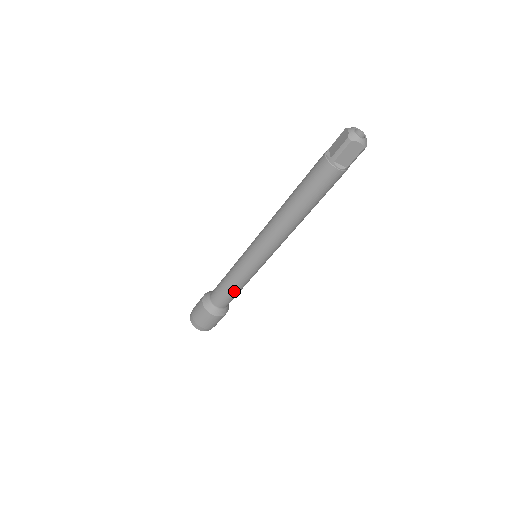
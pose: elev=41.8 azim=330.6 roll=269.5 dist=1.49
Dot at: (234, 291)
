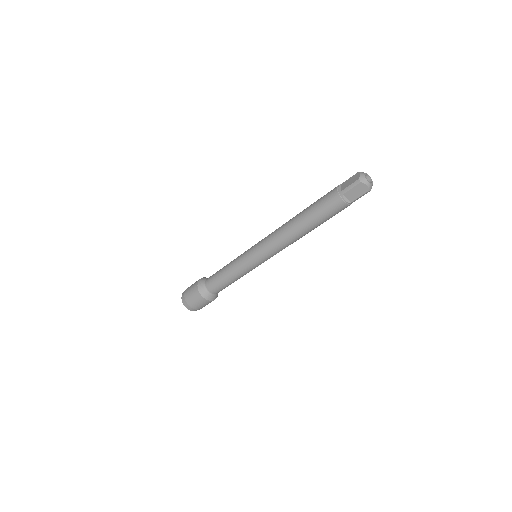
Dot at: (228, 281)
